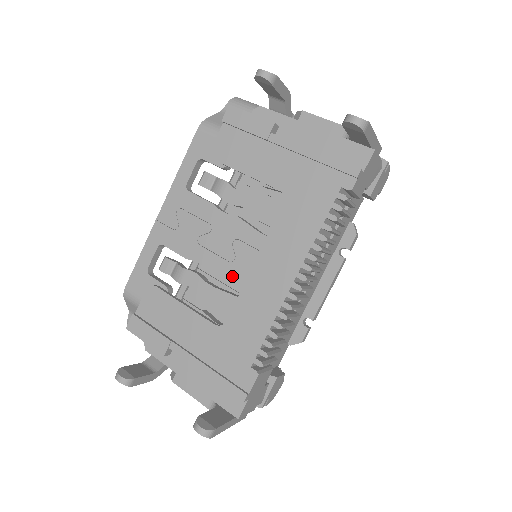
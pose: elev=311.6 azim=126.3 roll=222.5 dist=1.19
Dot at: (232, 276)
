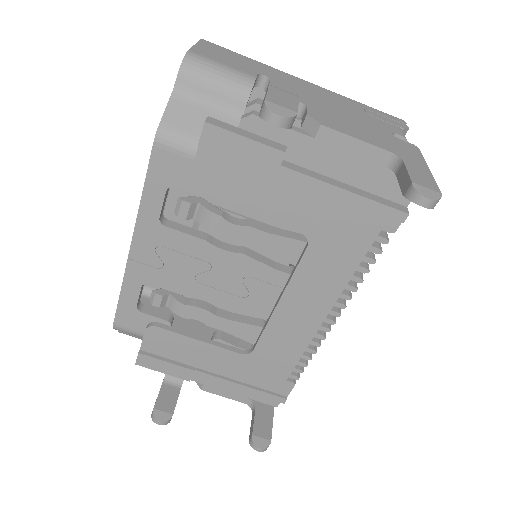
Dot at: (249, 310)
